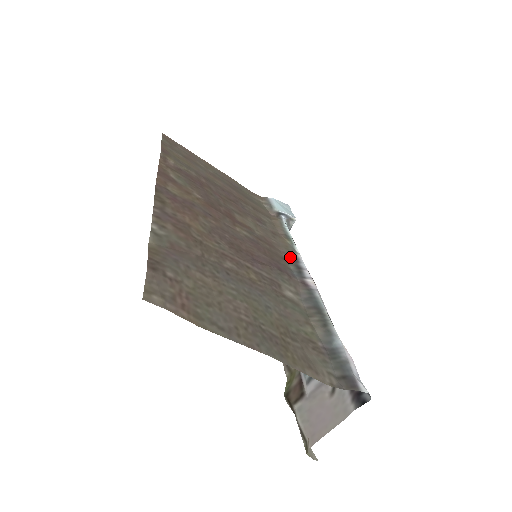
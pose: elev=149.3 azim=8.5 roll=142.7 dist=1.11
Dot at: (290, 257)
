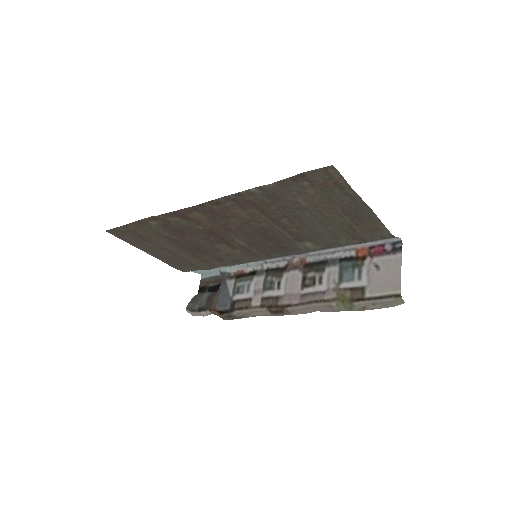
Dot at: (267, 258)
